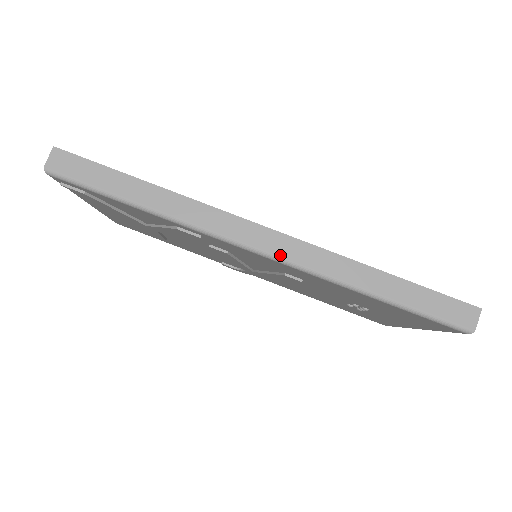
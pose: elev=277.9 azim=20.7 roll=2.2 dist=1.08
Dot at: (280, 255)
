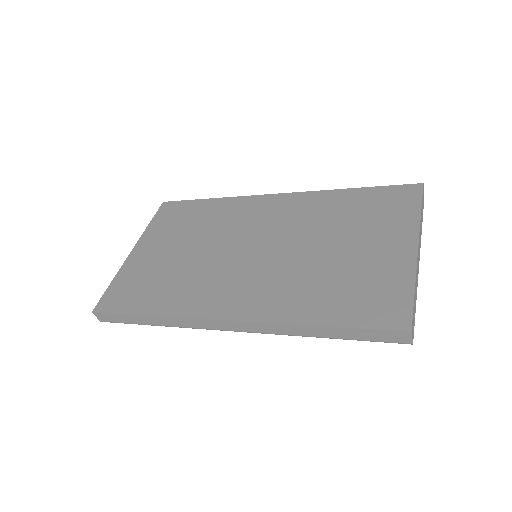
Dot at: (245, 331)
